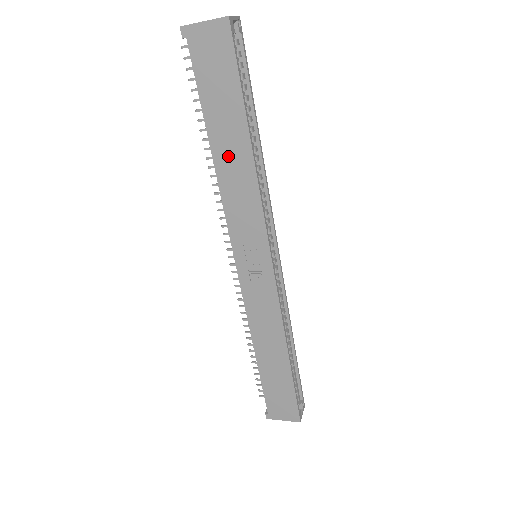
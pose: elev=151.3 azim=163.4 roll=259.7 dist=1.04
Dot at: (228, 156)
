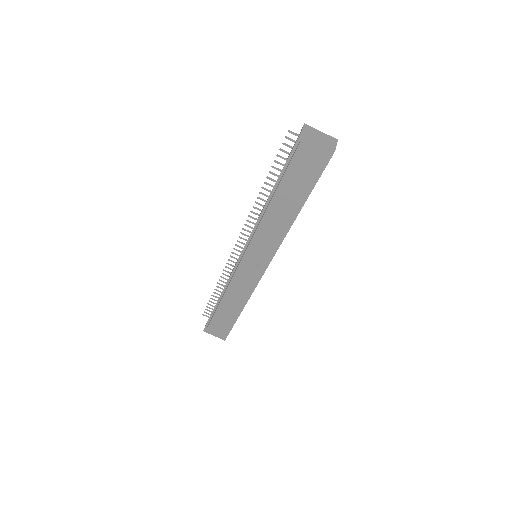
Dot at: (279, 210)
